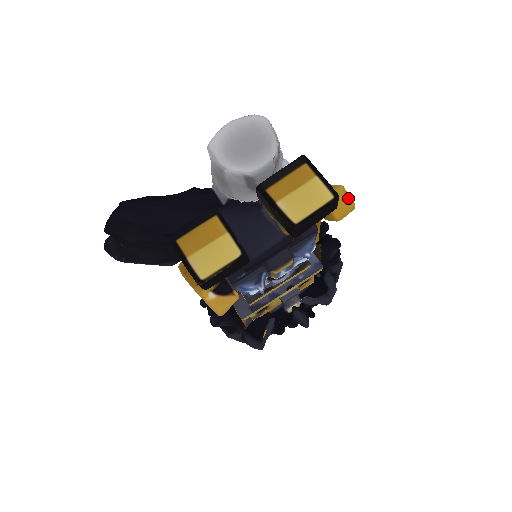
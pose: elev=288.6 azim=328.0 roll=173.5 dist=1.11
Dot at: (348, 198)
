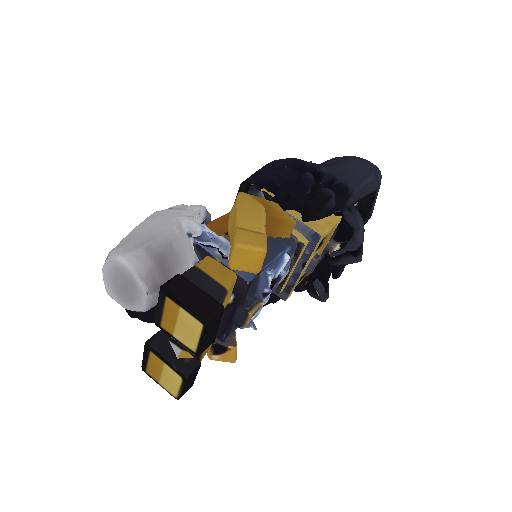
Dot at: (250, 251)
